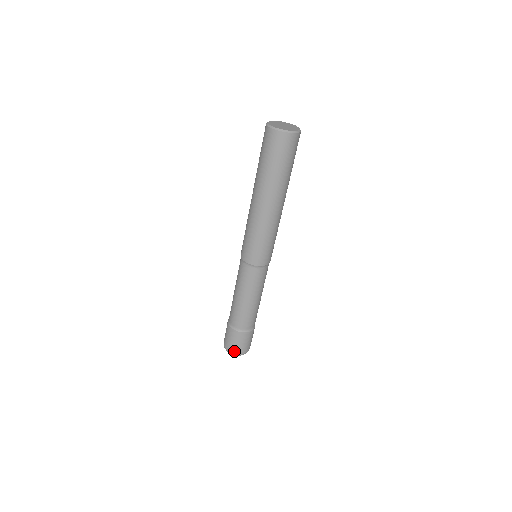
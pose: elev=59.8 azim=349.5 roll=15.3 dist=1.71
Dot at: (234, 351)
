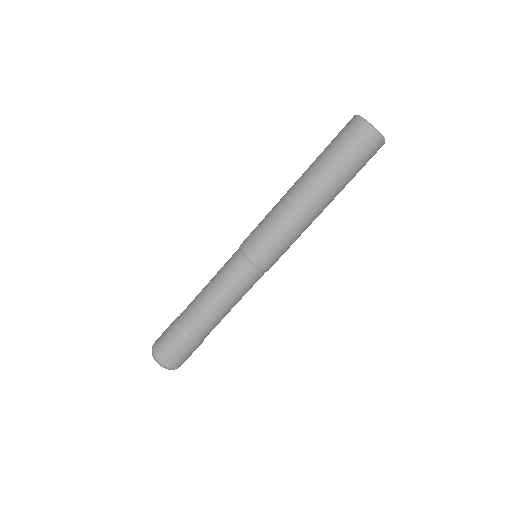
Dot at: (159, 354)
